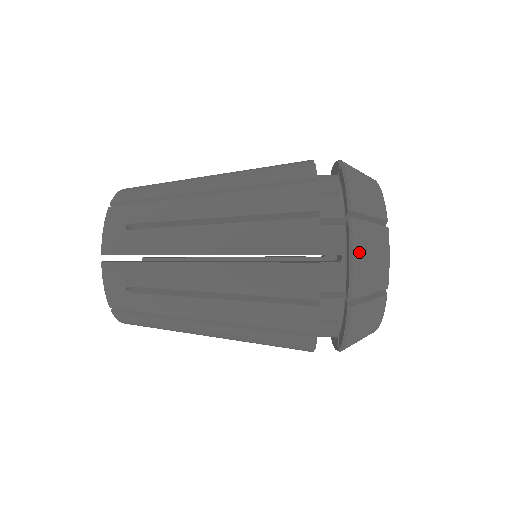
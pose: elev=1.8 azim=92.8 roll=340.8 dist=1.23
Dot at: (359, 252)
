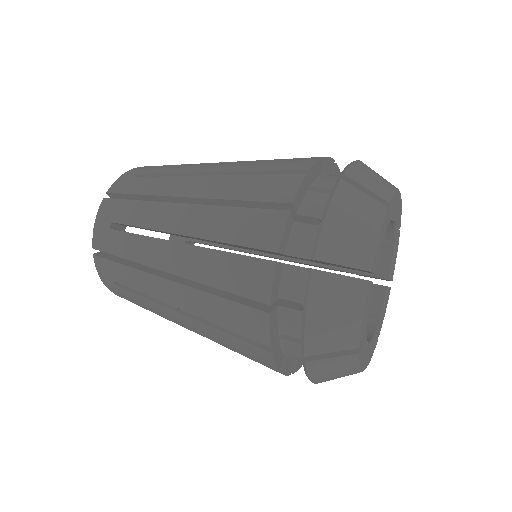
Dot at: (317, 377)
